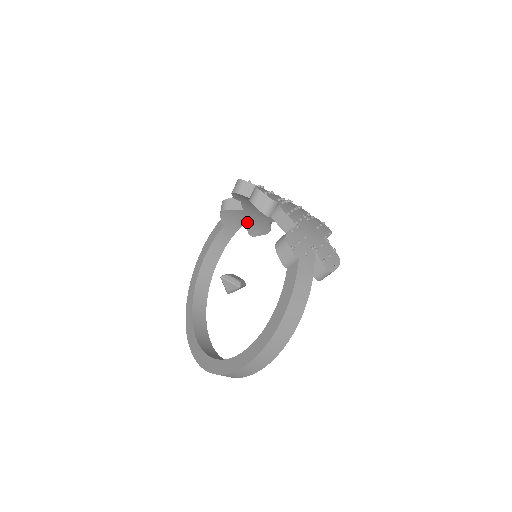
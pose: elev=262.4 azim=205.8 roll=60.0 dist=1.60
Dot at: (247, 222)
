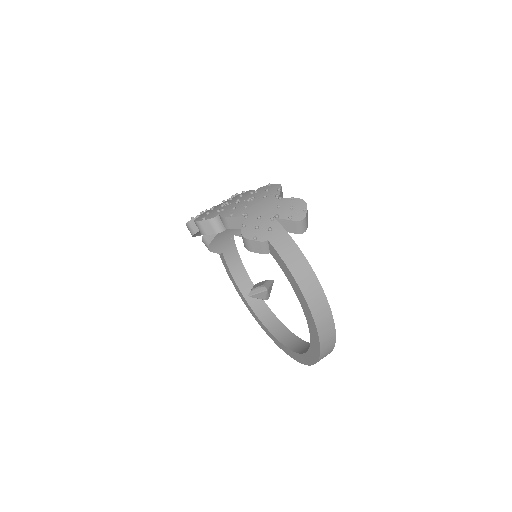
Dot at: (233, 234)
